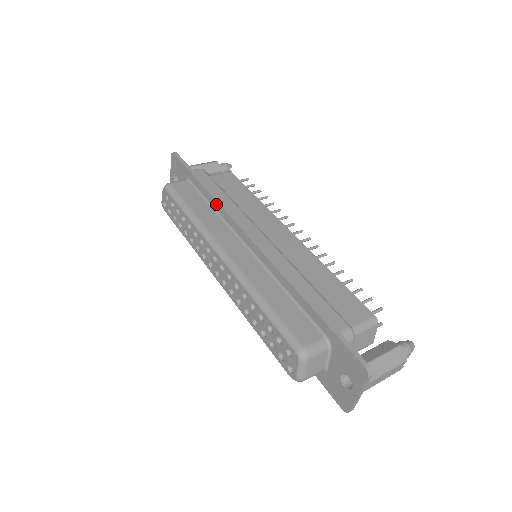
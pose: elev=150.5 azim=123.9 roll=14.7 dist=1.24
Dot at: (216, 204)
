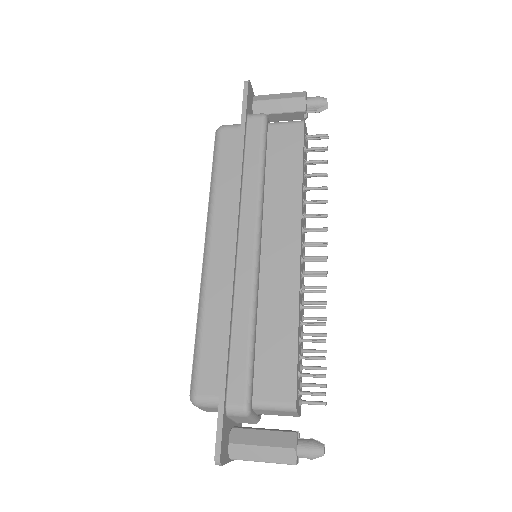
Dot at: (237, 182)
